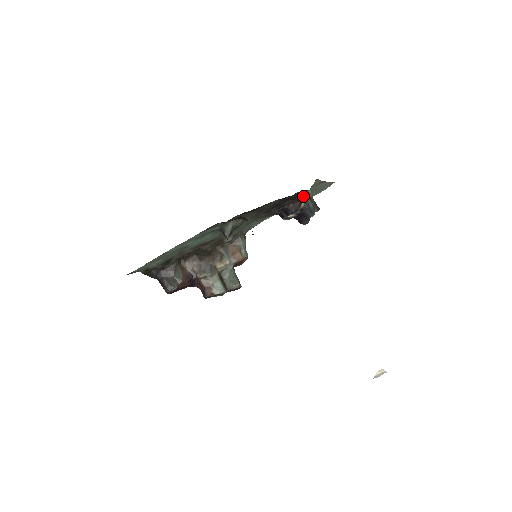
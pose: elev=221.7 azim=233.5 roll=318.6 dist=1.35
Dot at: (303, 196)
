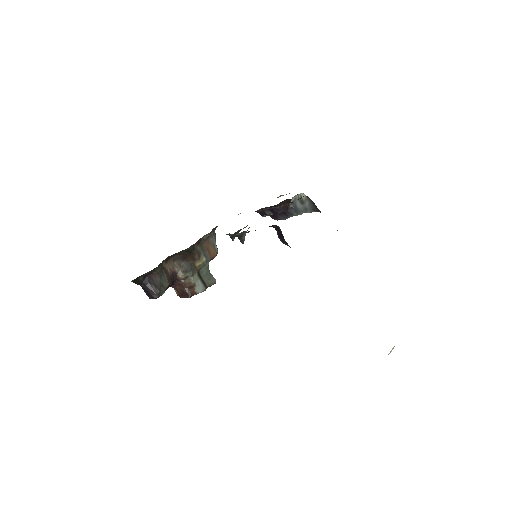
Dot at: (292, 197)
